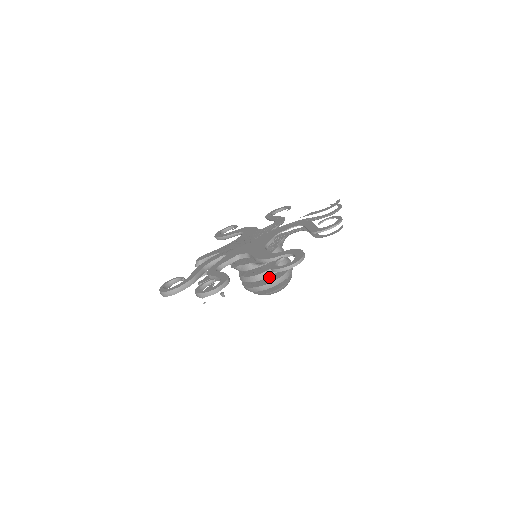
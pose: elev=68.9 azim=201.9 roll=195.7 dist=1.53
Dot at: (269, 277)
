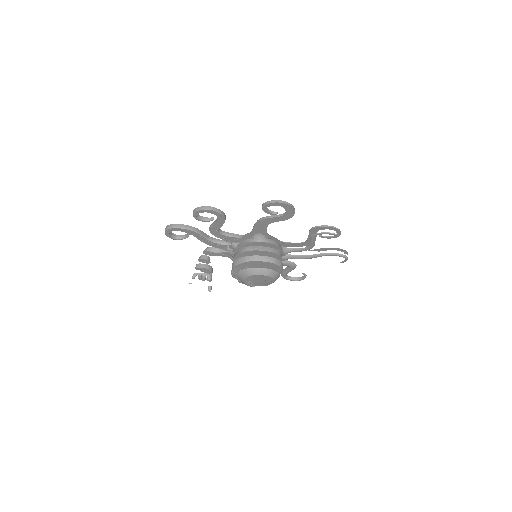
Dot at: occluded
